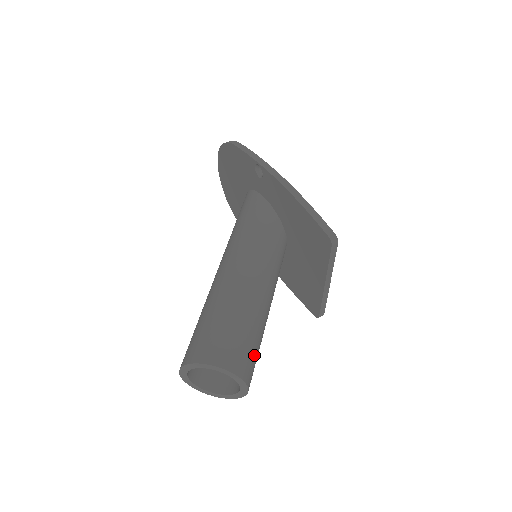
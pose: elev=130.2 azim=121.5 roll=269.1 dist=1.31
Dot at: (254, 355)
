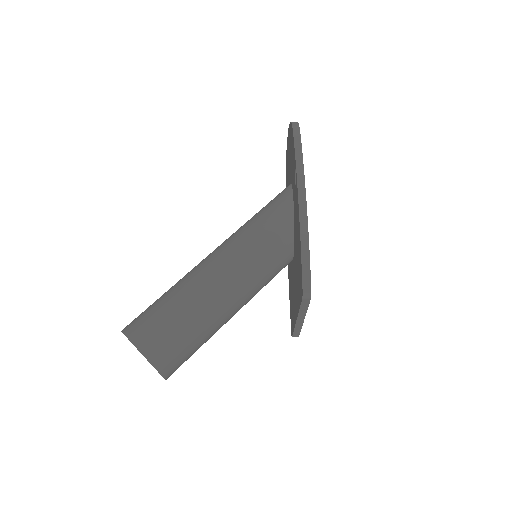
Dot at: (185, 354)
